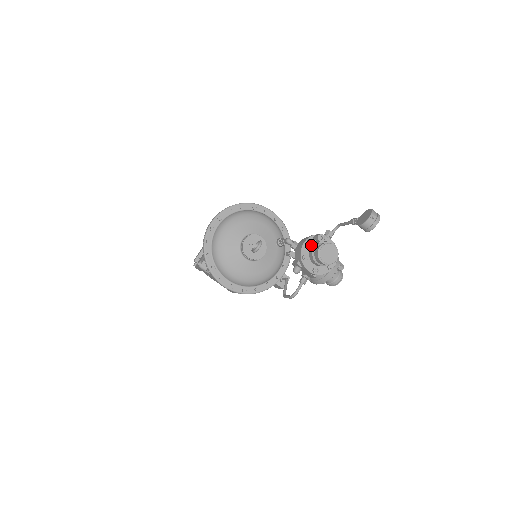
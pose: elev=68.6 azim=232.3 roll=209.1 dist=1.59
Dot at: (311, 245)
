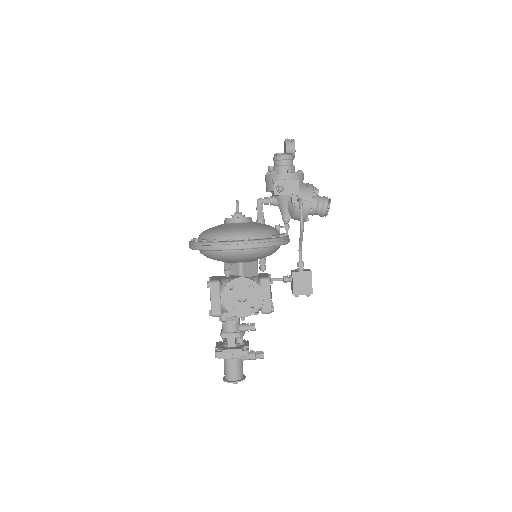
Dot at: occluded
